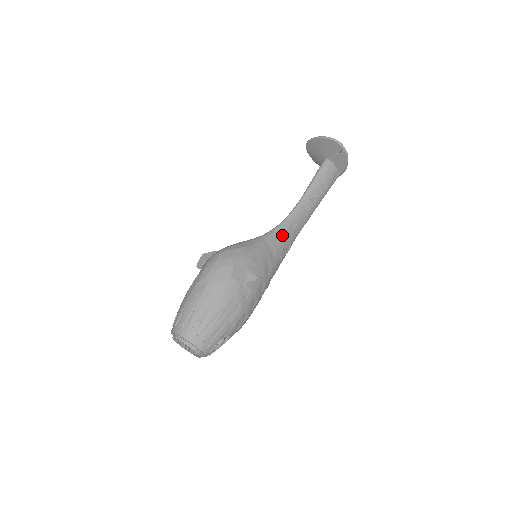
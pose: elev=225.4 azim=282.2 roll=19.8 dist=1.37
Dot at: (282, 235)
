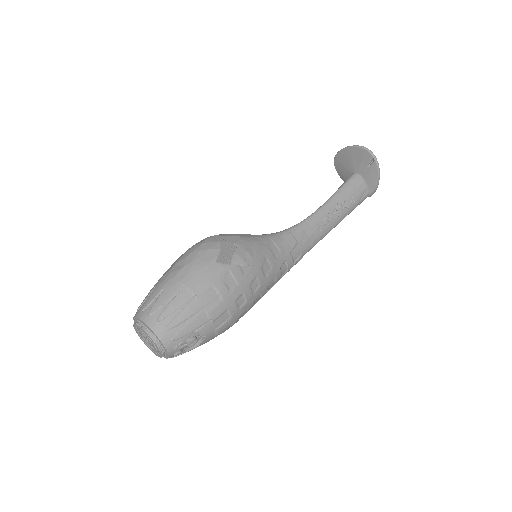
Dot at: (291, 238)
